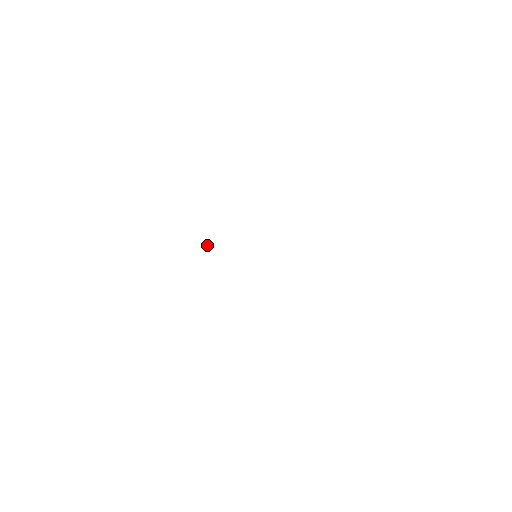
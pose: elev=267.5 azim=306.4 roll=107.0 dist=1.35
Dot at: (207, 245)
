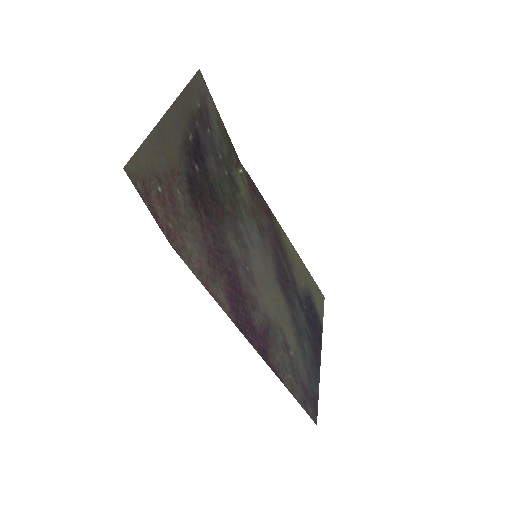
Dot at: (240, 164)
